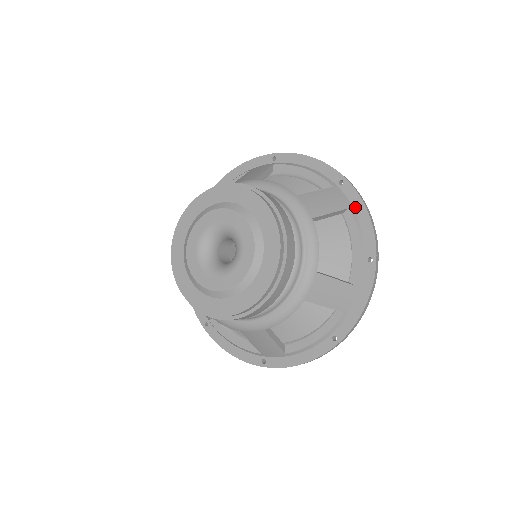
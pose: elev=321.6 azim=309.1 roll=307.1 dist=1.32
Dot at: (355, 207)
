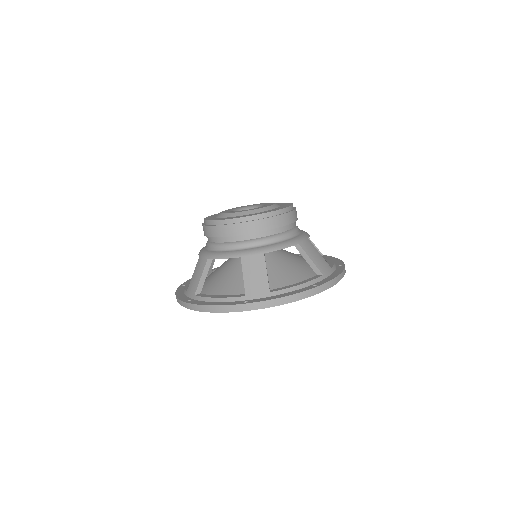
Dot at: occluded
